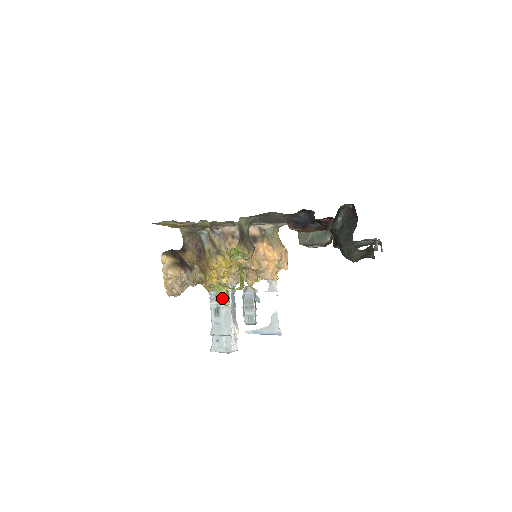
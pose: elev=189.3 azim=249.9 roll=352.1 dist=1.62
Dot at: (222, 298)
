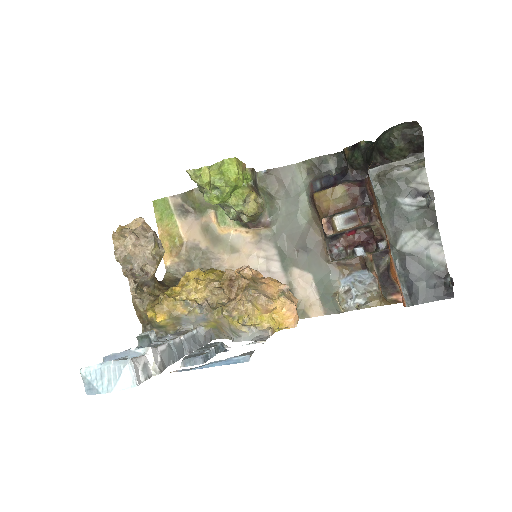
Dot at: occluded
